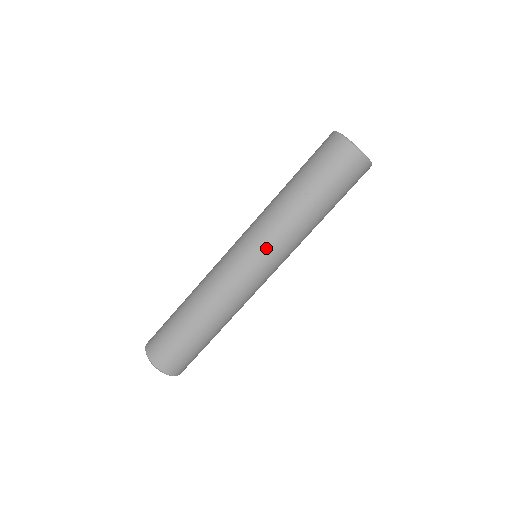
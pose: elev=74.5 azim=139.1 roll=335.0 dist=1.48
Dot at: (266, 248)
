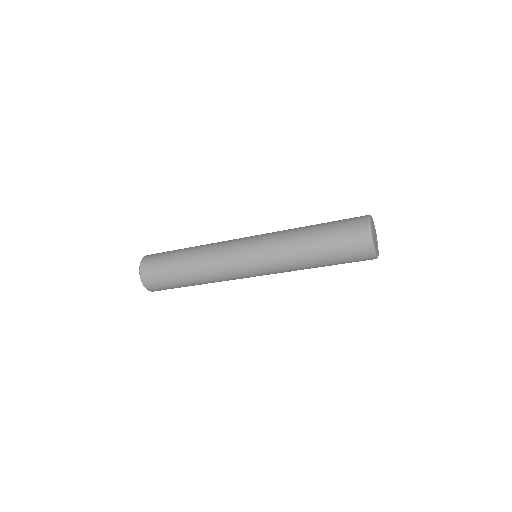
Dot at: (268, 272)
